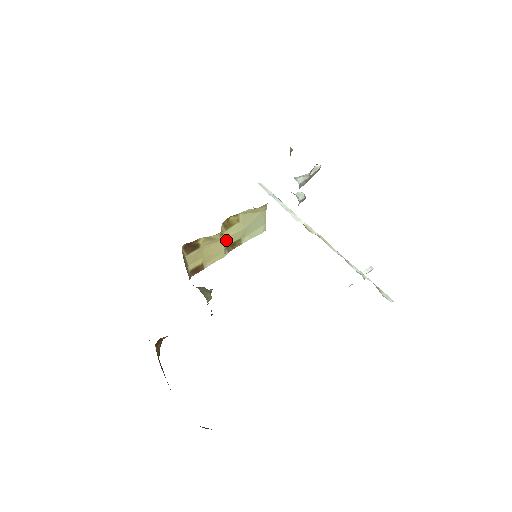
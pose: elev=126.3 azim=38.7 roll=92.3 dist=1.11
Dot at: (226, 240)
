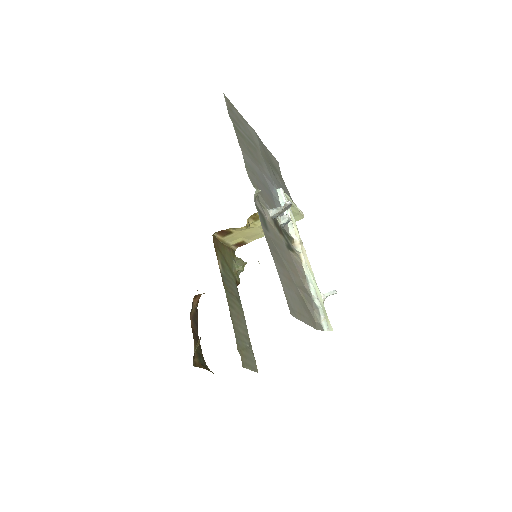
Dot at: (260, 227)
